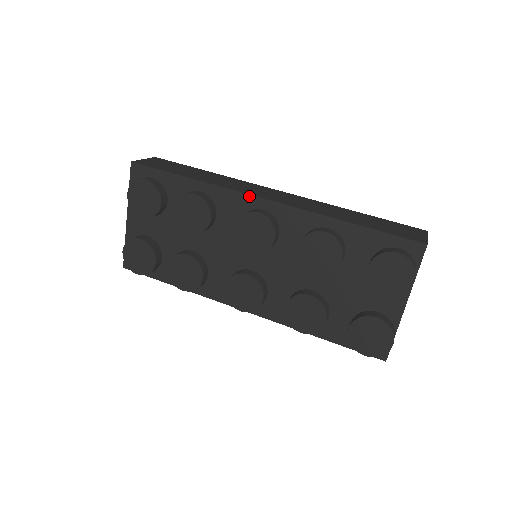
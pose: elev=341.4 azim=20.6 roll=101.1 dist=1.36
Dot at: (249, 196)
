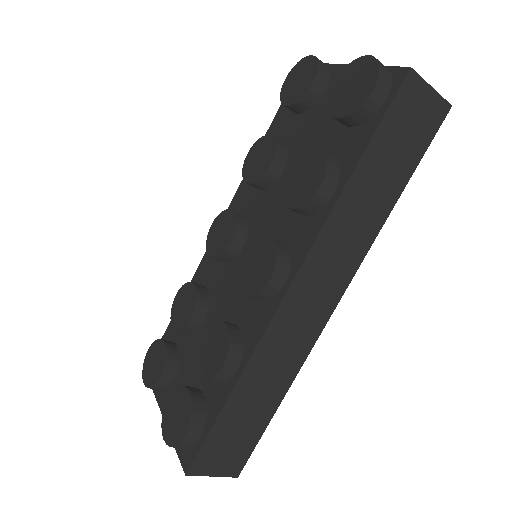
Dot at: occluded
